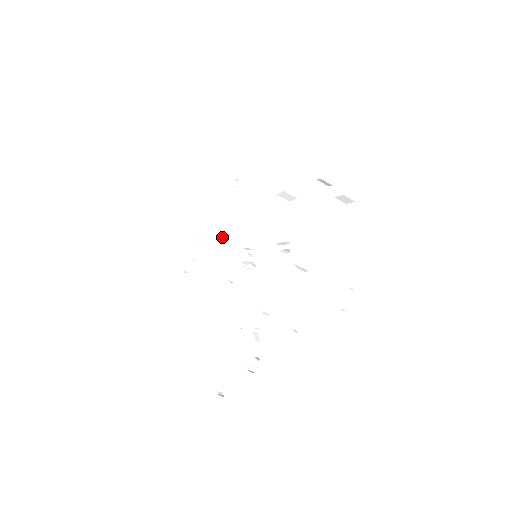
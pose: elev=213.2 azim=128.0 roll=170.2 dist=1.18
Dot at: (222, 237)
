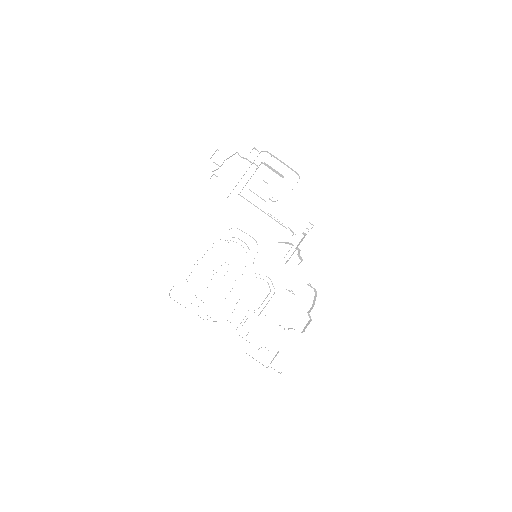
Dot at: (253, 191)
